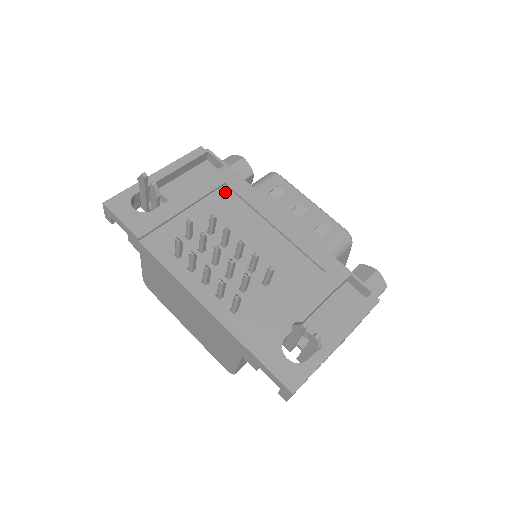
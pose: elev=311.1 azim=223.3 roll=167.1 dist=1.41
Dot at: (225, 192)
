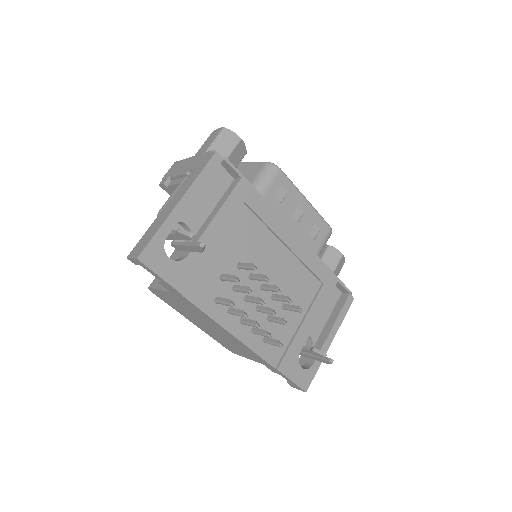
Dot at: (245, 213)
